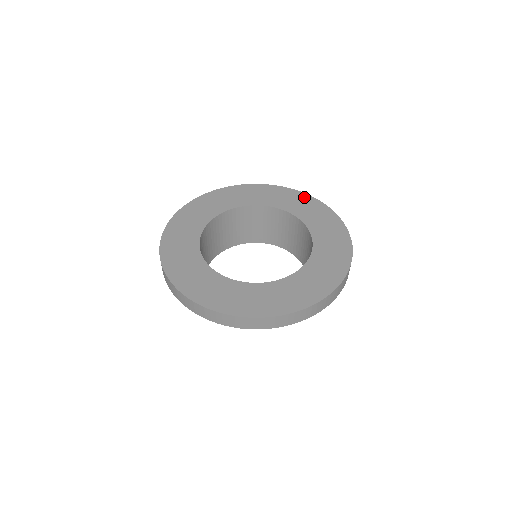
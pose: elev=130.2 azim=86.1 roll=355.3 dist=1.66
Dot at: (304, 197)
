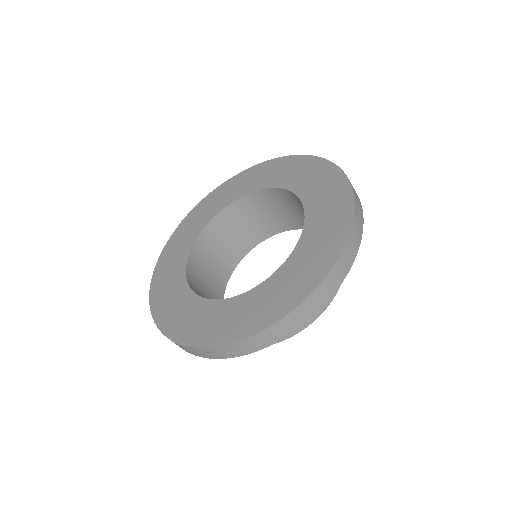
Dot at: (336, 177)
